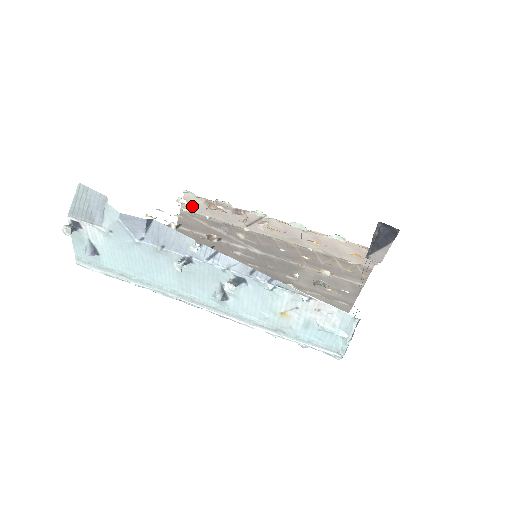
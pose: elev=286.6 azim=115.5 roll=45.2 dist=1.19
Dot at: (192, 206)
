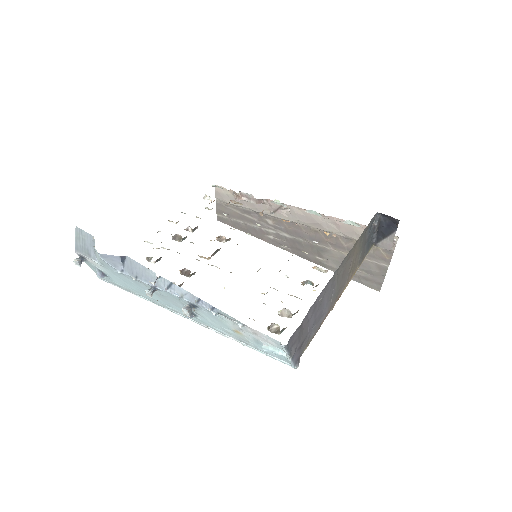
Dot at: (224, 197)
